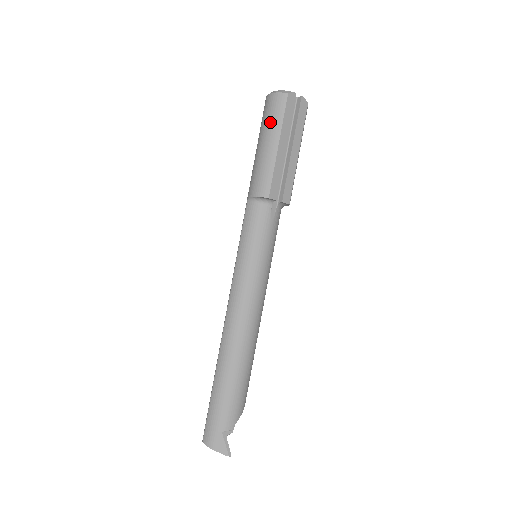
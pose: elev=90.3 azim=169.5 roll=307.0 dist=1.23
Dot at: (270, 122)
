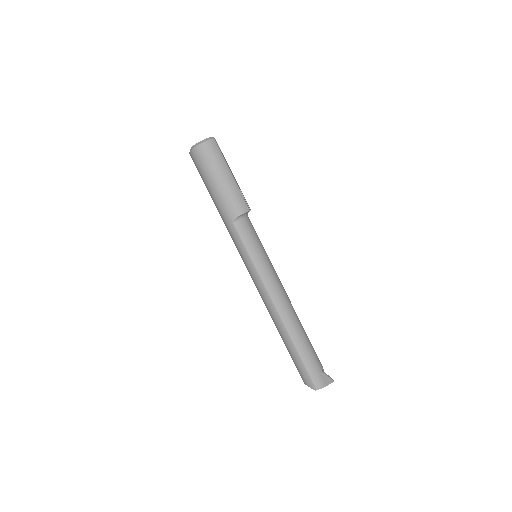
Dot at: (216, 162)
